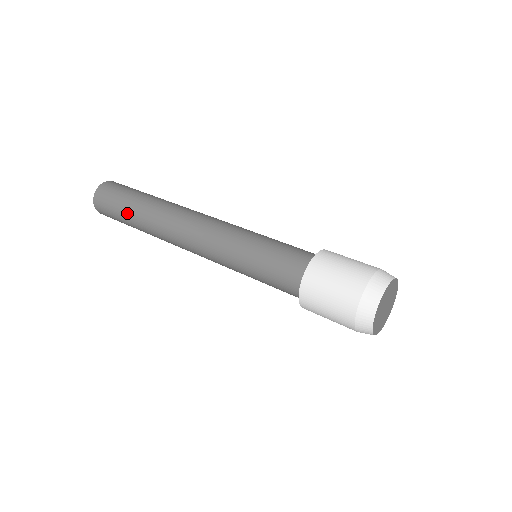
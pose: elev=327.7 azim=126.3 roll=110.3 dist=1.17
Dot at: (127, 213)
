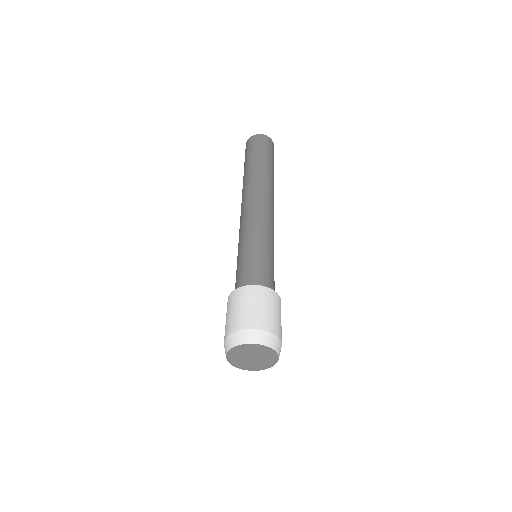
Dot at: (246, 164)
